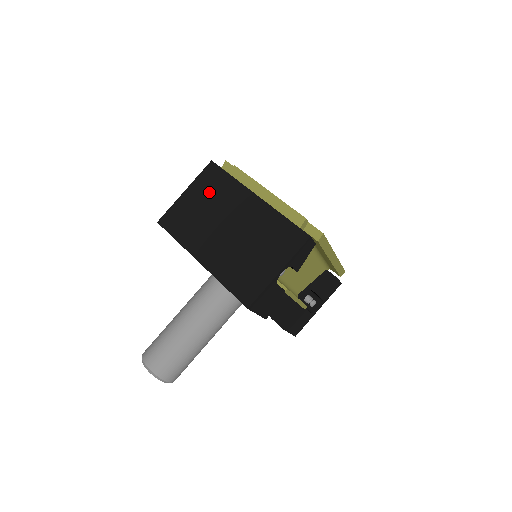
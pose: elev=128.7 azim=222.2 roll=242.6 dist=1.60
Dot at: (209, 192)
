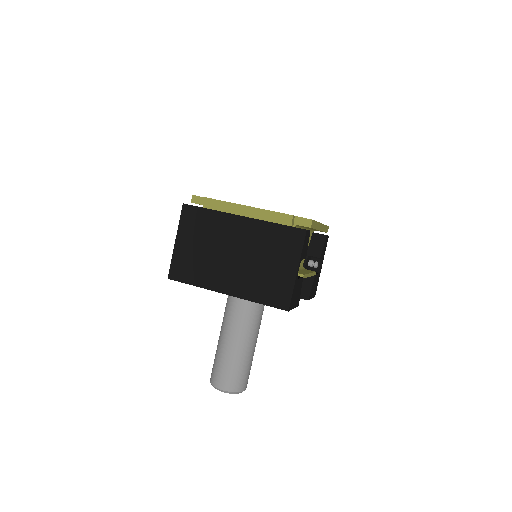
Dot at: (198, 232)
